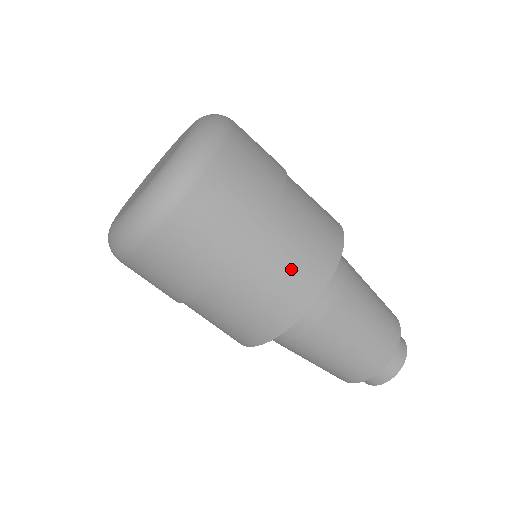
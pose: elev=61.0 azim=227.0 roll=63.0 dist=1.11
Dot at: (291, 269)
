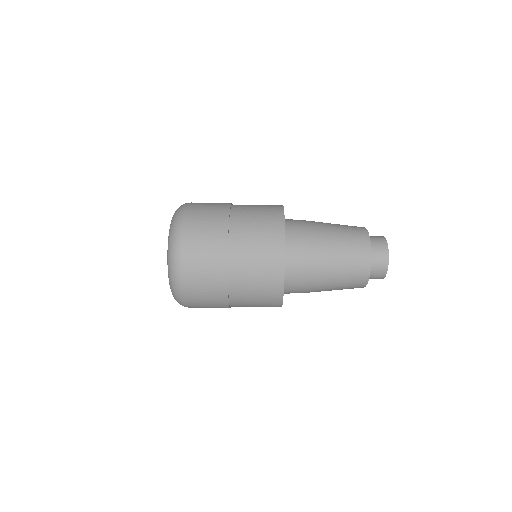
Dot at: (259, 206)
